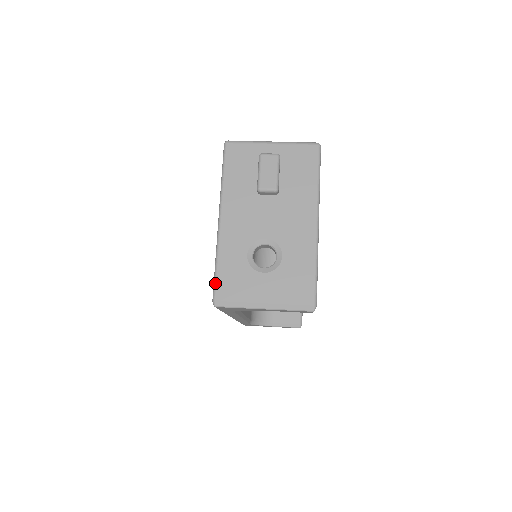
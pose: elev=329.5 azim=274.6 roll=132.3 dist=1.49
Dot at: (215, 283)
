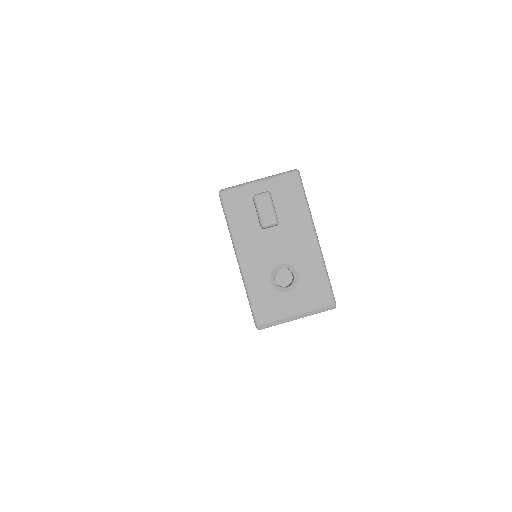
Dot at: (253, 312)
